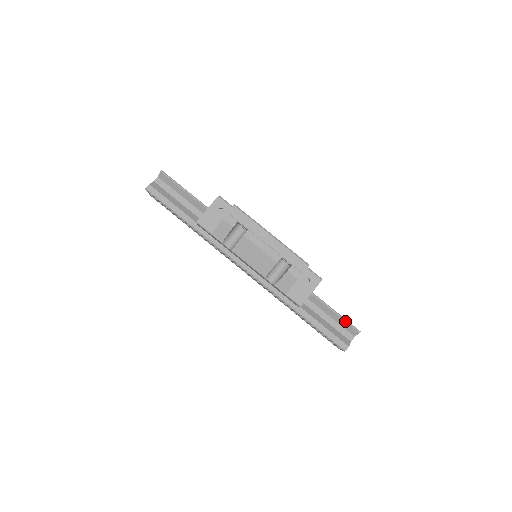
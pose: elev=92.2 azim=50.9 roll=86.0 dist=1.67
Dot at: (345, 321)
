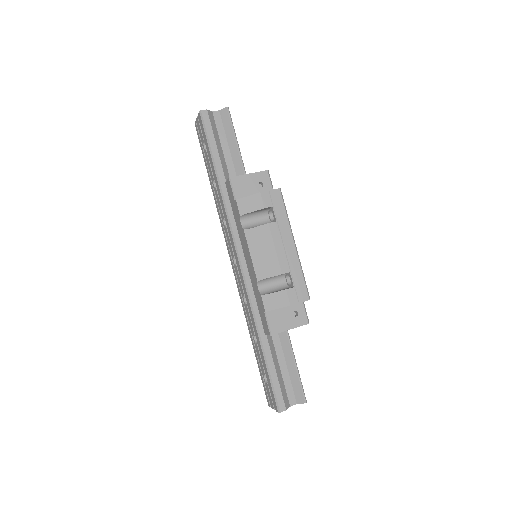
Dot at: (299, 381)
